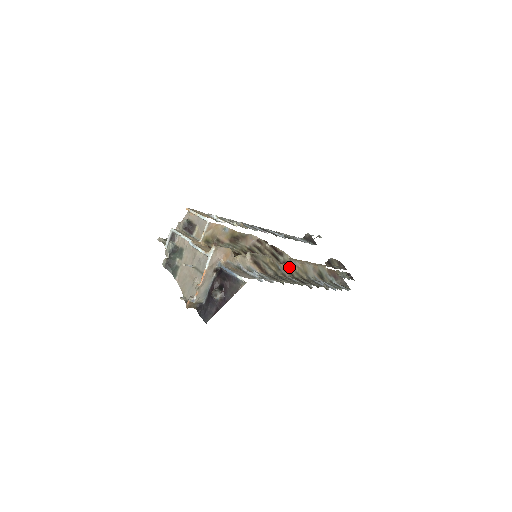
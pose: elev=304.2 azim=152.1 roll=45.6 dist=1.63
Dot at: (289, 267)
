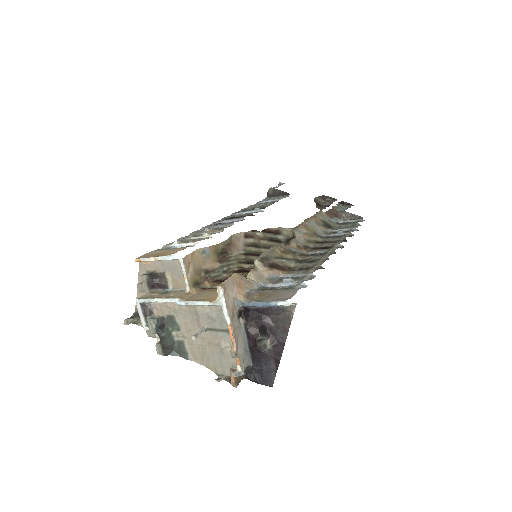
Dot at: (298, 241)
